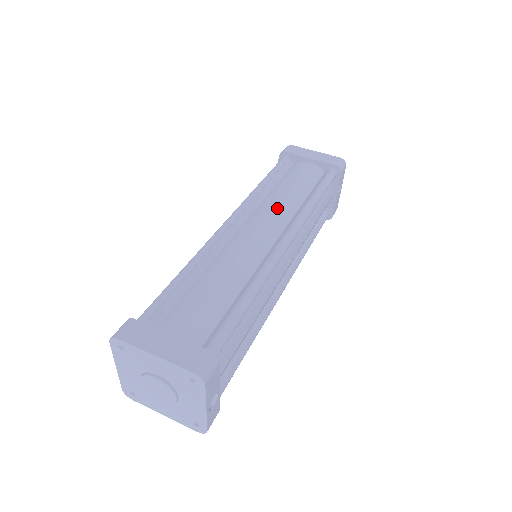
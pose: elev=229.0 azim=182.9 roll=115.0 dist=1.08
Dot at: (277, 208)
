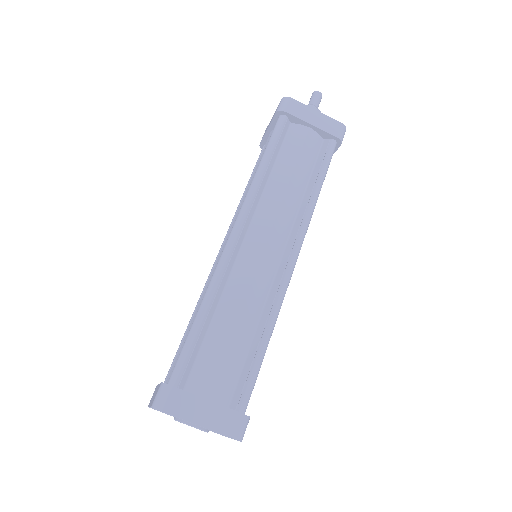
Dot at: (281, 210)
